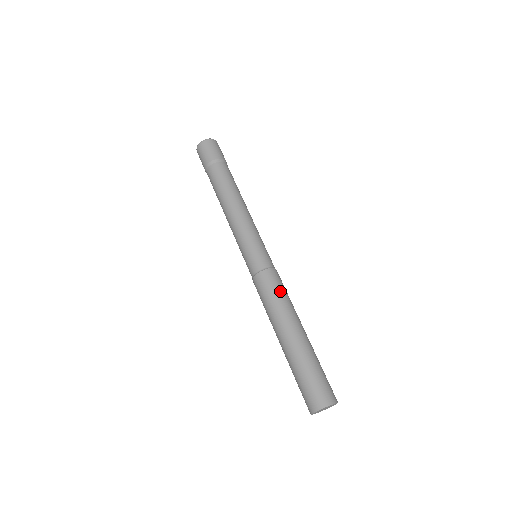
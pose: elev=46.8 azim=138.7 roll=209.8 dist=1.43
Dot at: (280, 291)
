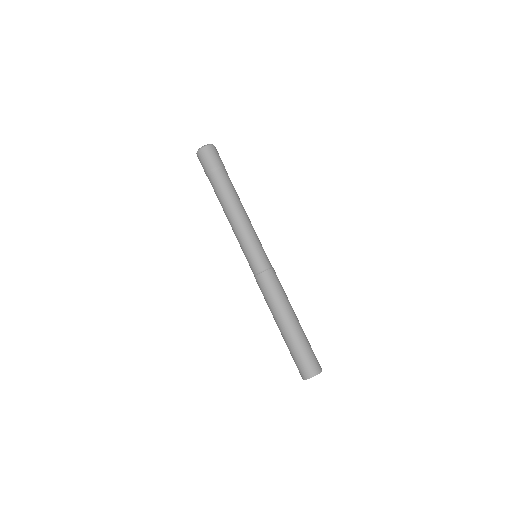
Dot at: (279, 288)
